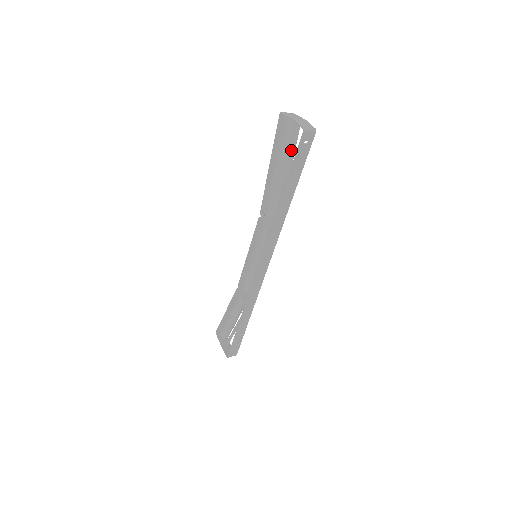
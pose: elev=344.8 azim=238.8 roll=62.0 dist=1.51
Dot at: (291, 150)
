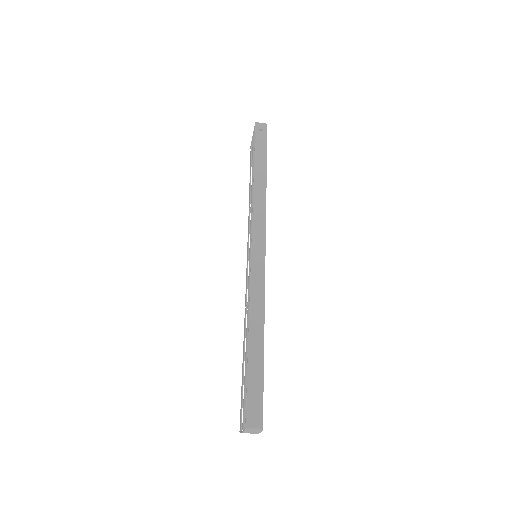
Dot at: occluded
